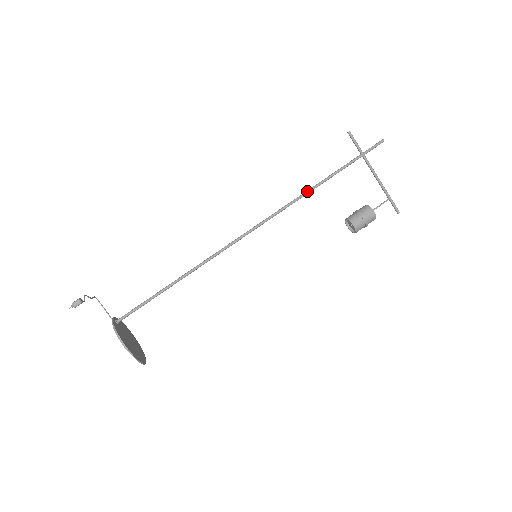
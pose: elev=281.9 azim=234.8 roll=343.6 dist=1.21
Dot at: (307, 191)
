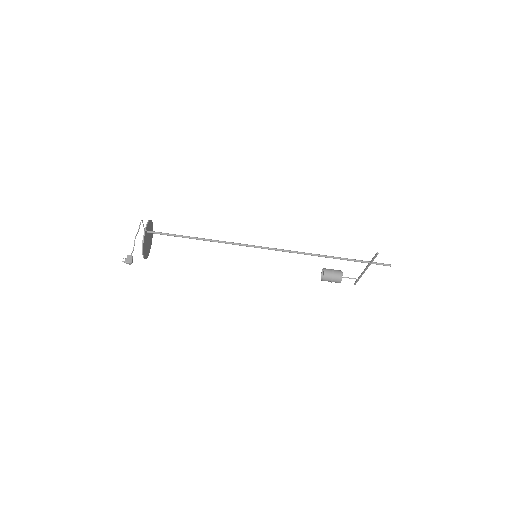
Dot at: (318, 256)
